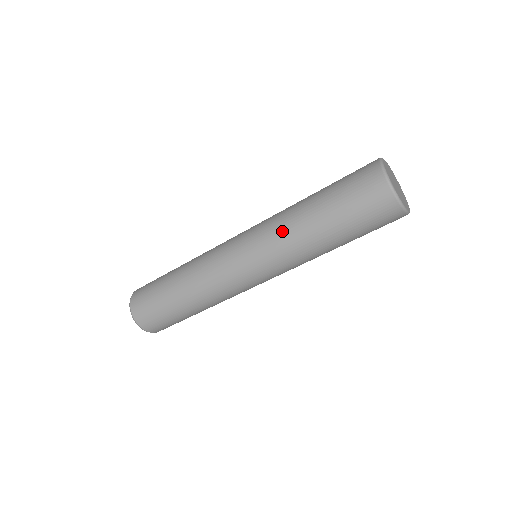
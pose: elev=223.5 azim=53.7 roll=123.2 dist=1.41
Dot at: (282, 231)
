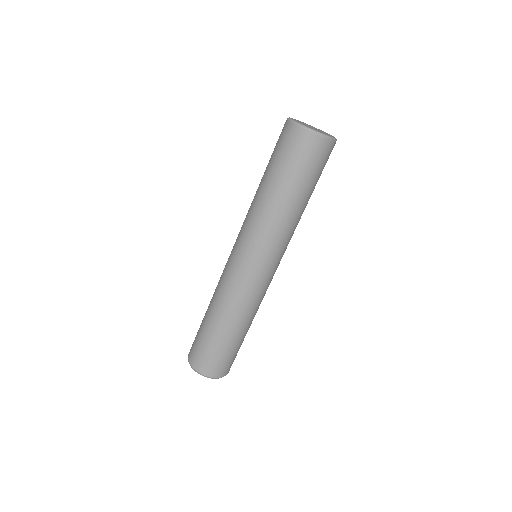
Dot at: (263, 222)
